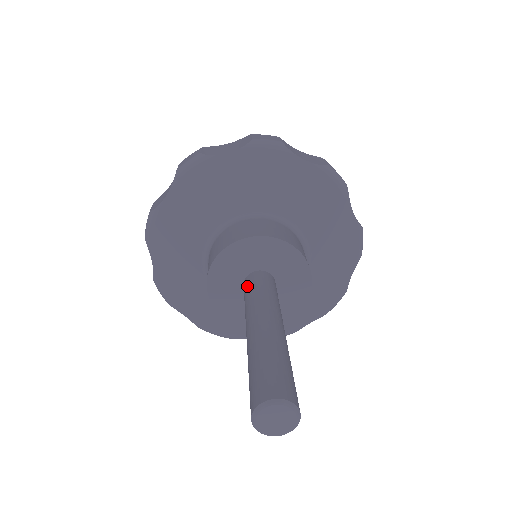
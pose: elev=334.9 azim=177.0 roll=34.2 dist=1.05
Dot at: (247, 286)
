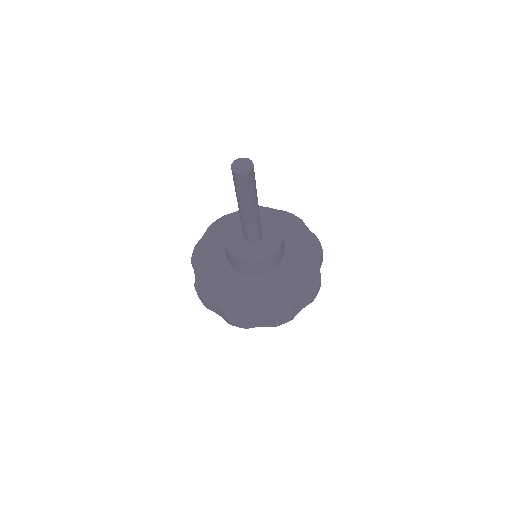
Dot at: occluded
